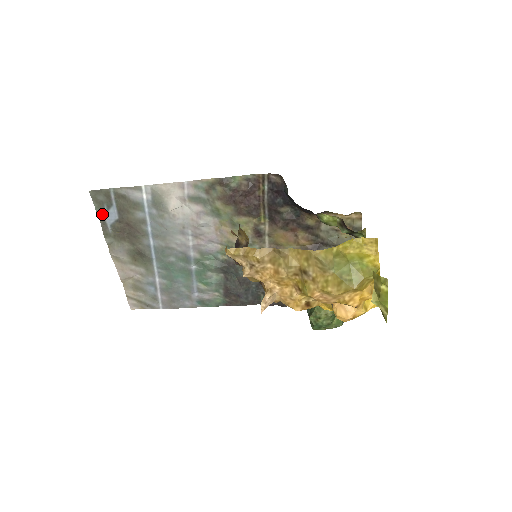
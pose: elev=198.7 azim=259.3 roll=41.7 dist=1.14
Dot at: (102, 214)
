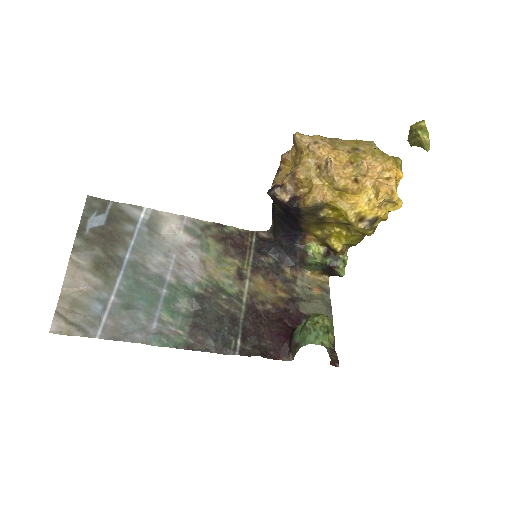
Dot at: (87, 217)
